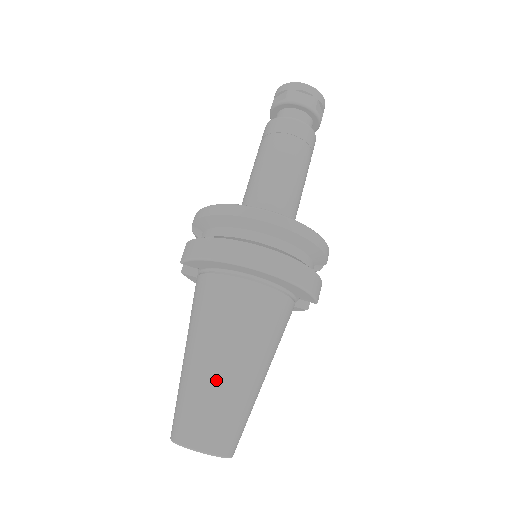
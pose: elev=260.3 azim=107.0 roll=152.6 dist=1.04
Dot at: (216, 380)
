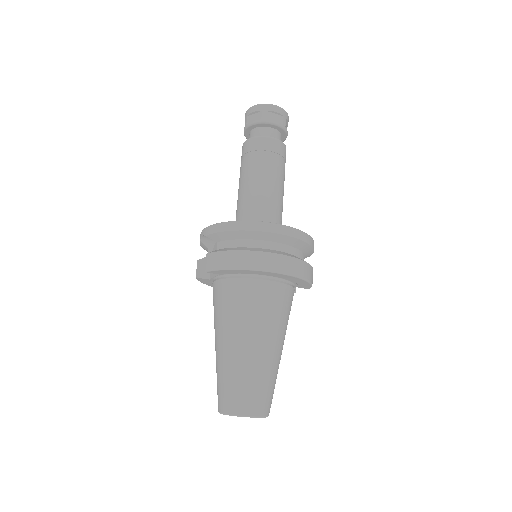
Dot at: (256, 362)
